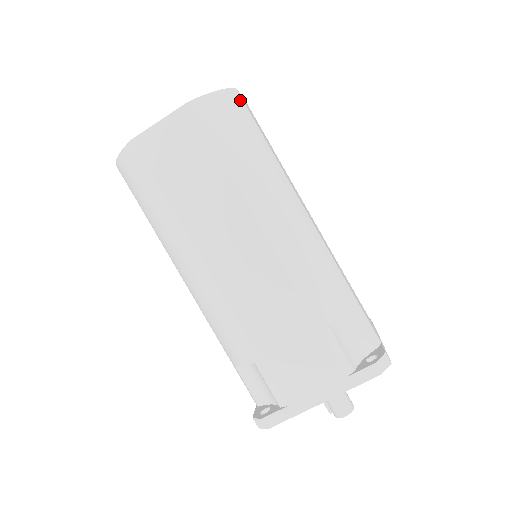
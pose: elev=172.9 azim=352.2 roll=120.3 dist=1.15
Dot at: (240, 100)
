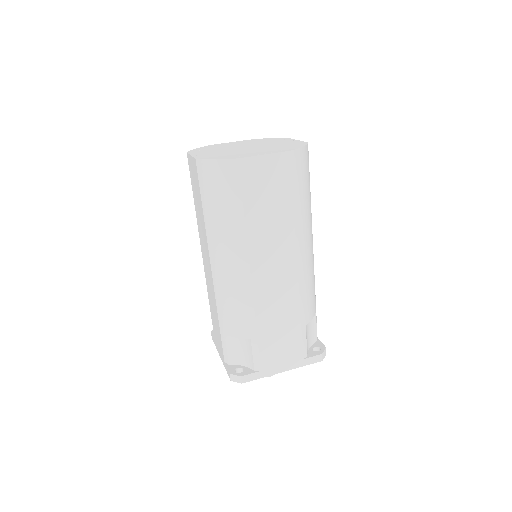
Dot at: (308, 154)
